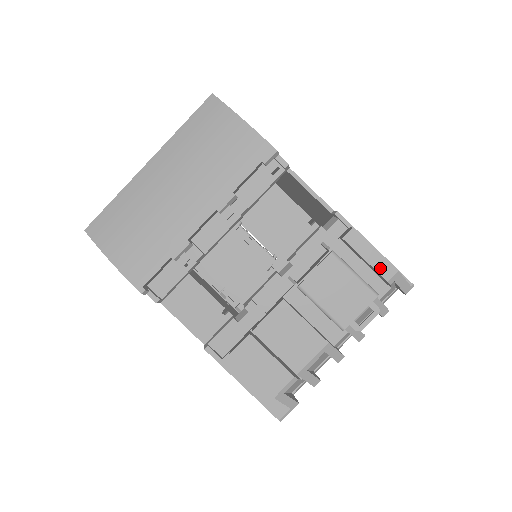
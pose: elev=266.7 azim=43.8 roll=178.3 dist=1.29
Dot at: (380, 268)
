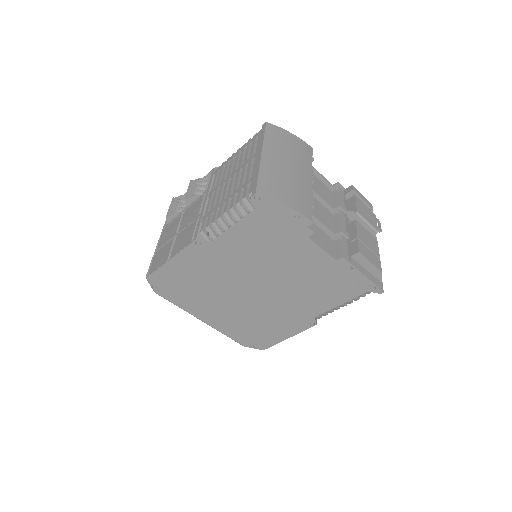
Dot at: (368, 203)
